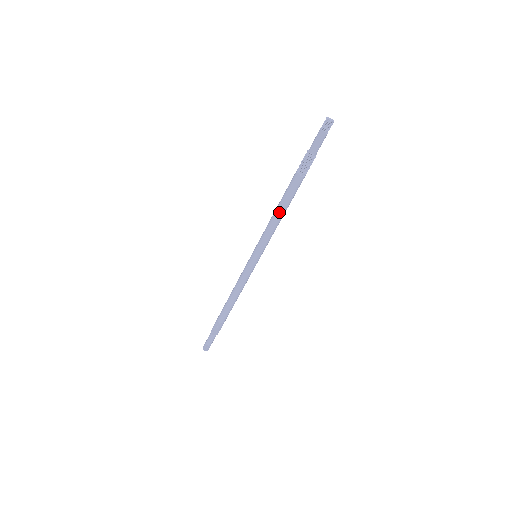
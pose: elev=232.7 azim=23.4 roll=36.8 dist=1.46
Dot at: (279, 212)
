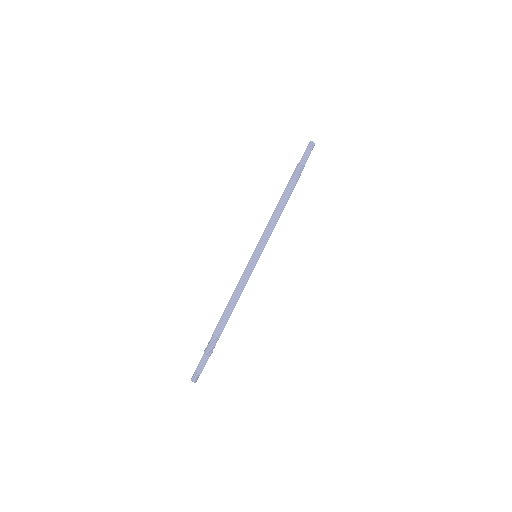
Dot at: (275, 210)
